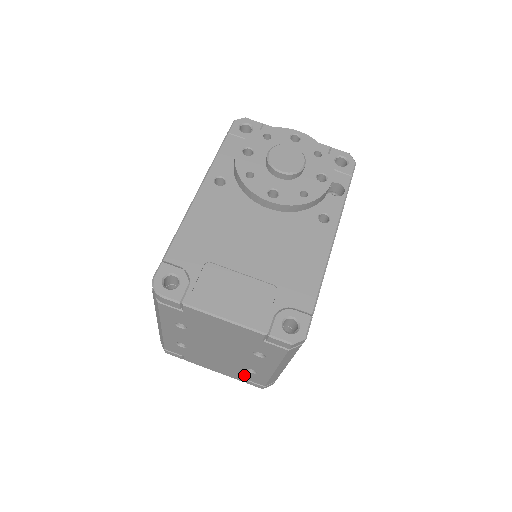
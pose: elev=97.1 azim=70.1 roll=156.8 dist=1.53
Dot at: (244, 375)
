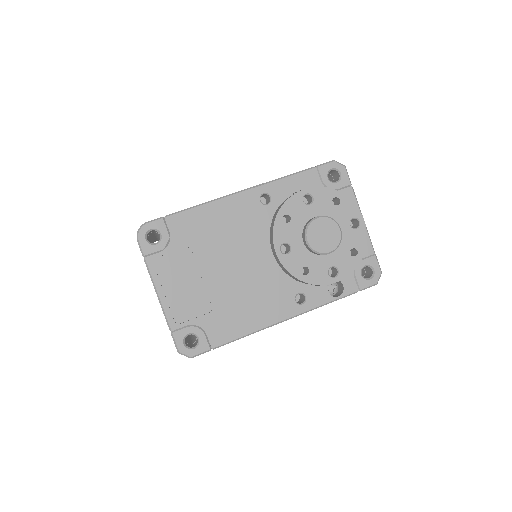
Dot at: occluded
